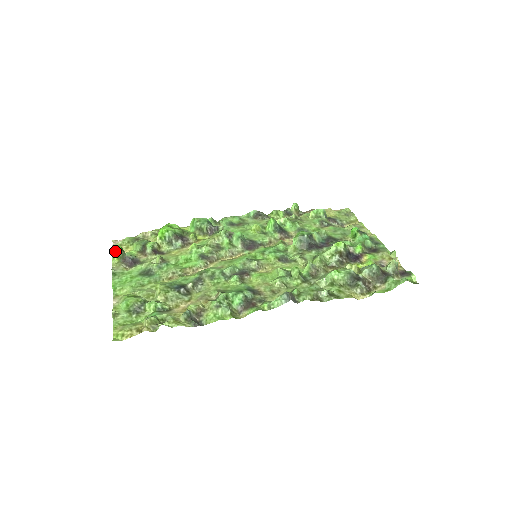
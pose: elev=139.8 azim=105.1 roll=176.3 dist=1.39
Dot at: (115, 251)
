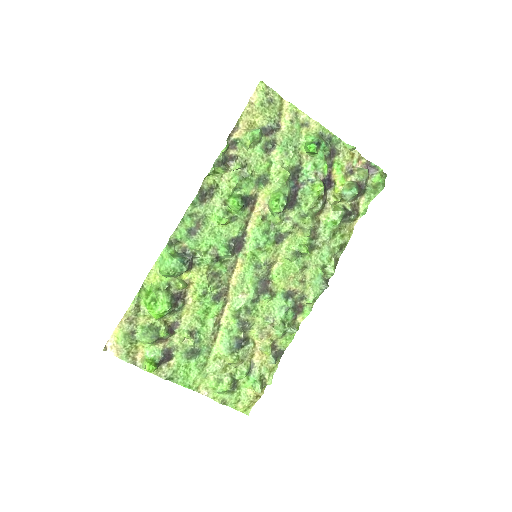
Dot at: occluded
